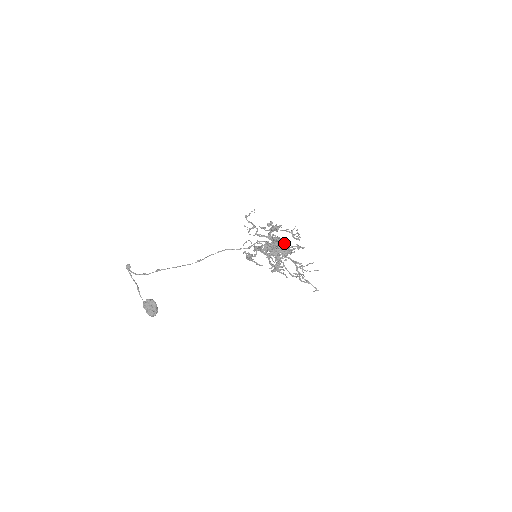
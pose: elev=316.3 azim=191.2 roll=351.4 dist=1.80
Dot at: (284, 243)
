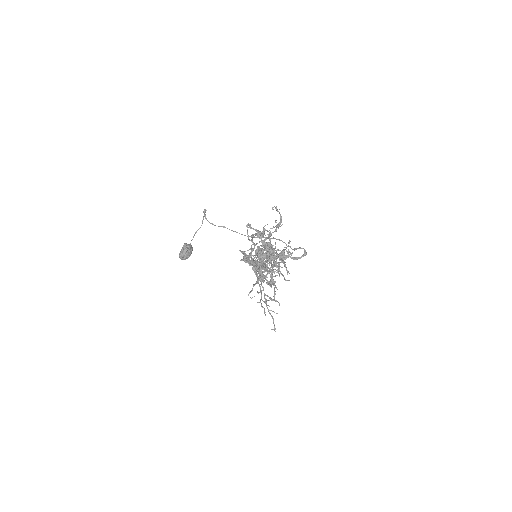
Dot at: occluded
